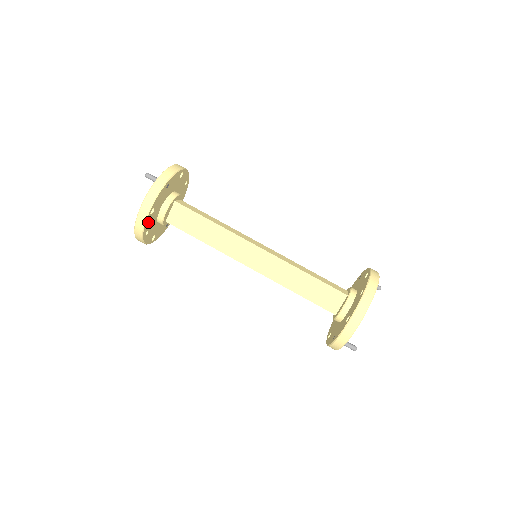
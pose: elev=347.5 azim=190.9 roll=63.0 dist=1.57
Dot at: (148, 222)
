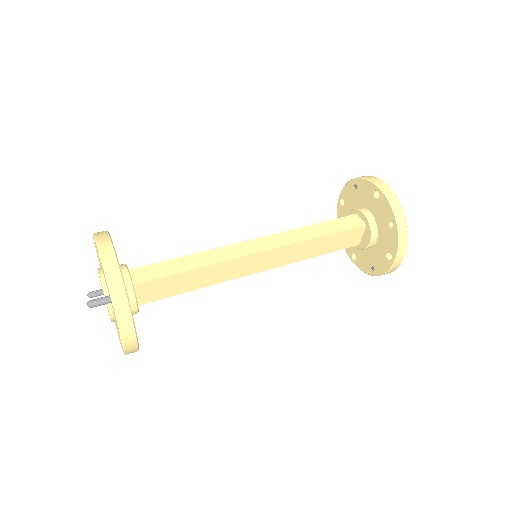
Dot at: occluded
